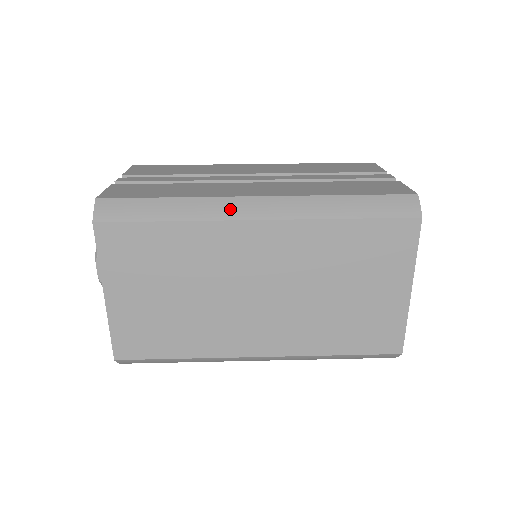
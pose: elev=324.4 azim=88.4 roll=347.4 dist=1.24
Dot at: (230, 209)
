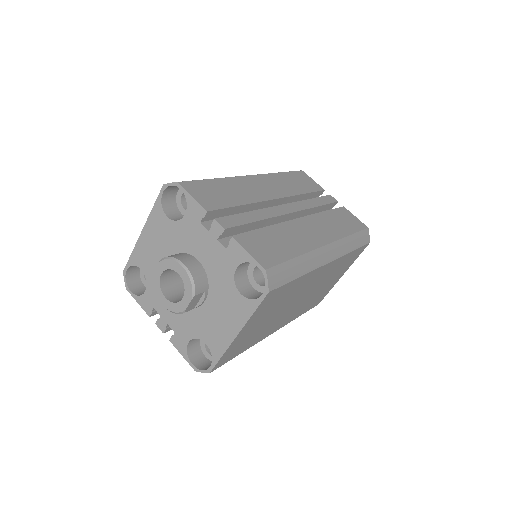
Dot at: (320, 258)
